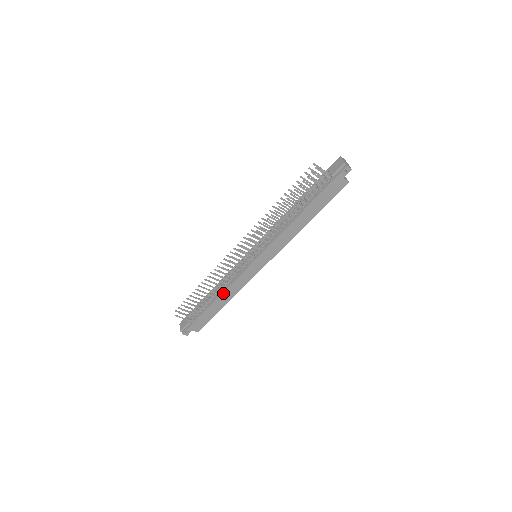
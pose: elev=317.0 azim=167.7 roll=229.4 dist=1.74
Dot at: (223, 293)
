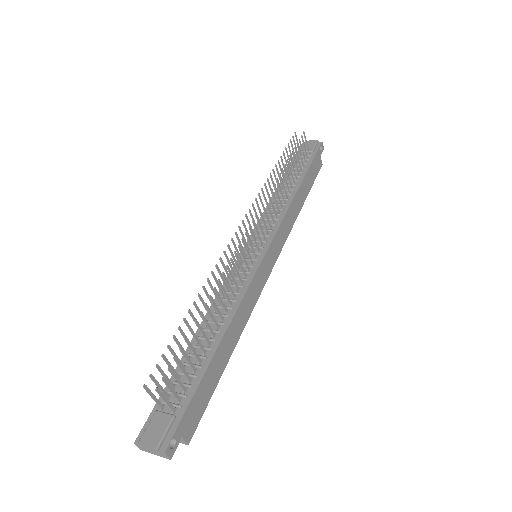
Dot at: (232, 320)
